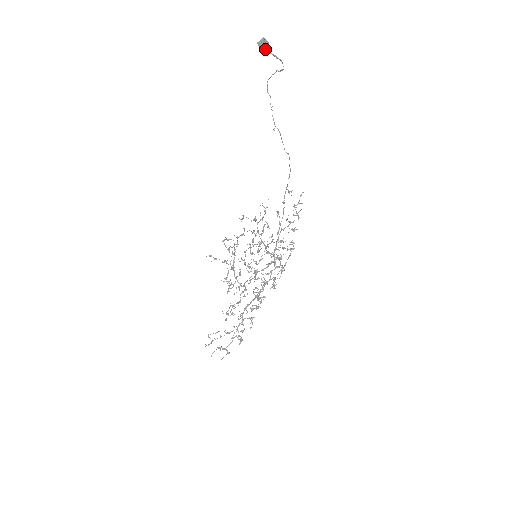
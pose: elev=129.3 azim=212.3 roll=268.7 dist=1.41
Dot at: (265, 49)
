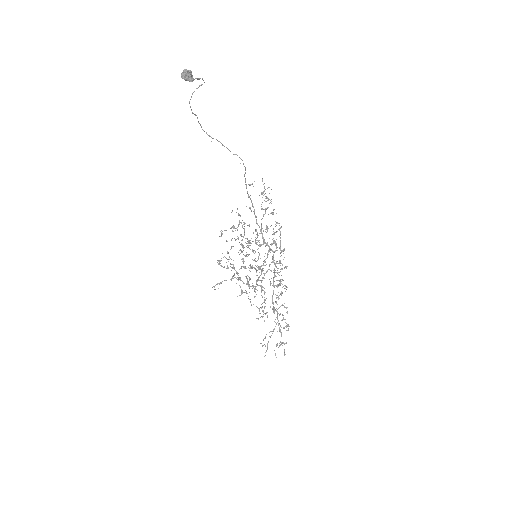
Dot at: (191, 79)
